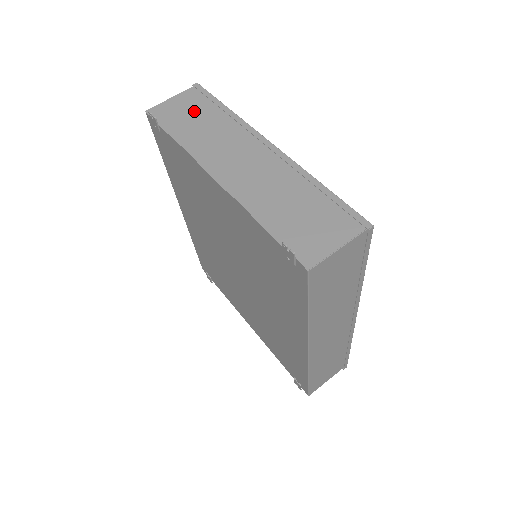
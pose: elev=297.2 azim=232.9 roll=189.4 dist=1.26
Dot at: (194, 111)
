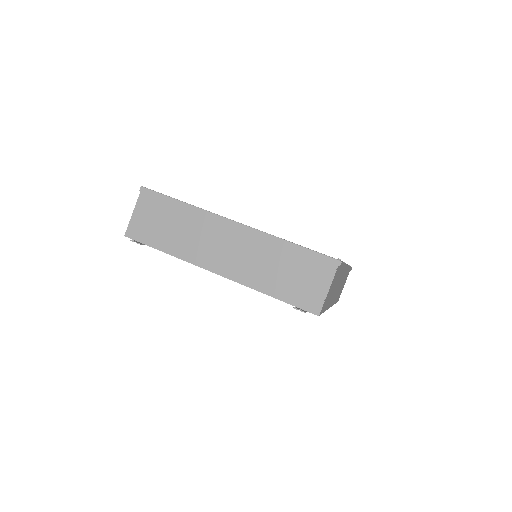
Dot at: (160, 218)
